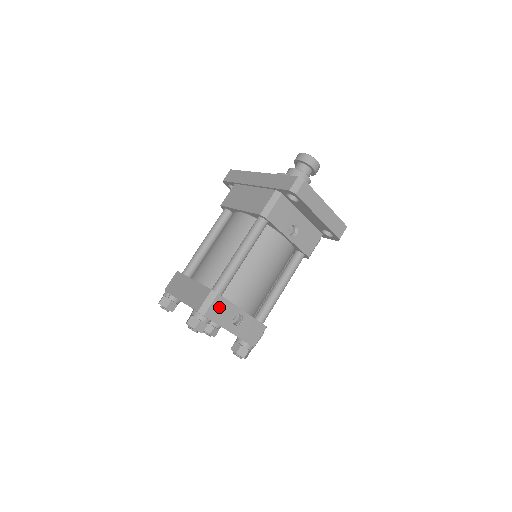
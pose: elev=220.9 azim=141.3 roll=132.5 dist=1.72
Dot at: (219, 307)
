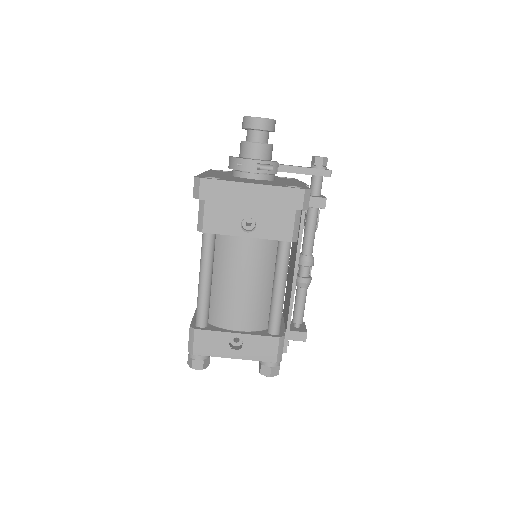
Dot at: (205, 340)
